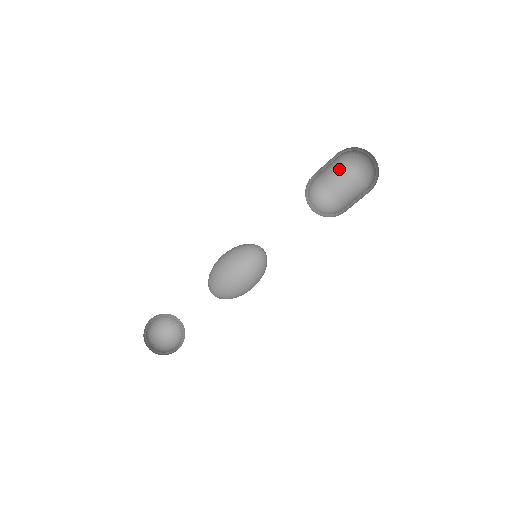
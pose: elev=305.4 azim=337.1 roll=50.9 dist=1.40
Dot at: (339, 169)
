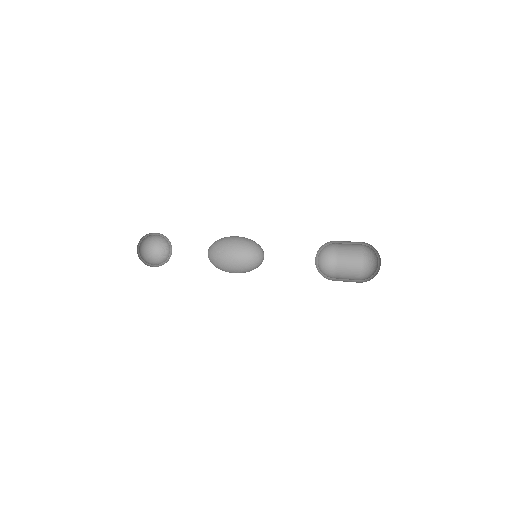
Dot at: (354, 245)
